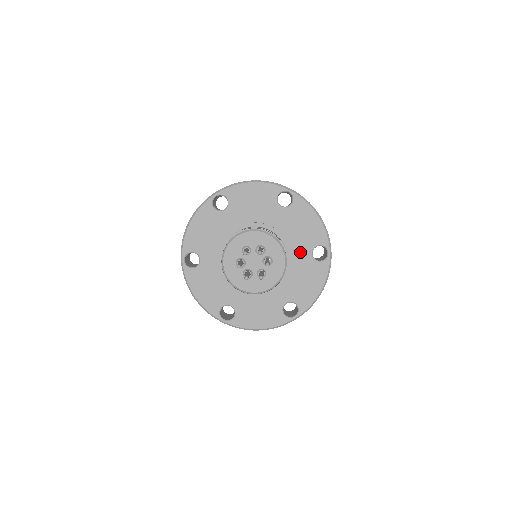
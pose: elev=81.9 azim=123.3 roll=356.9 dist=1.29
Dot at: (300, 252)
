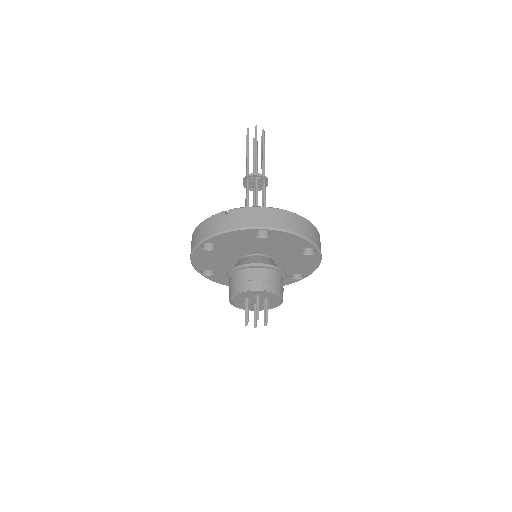
Dot at: (287, 272)
